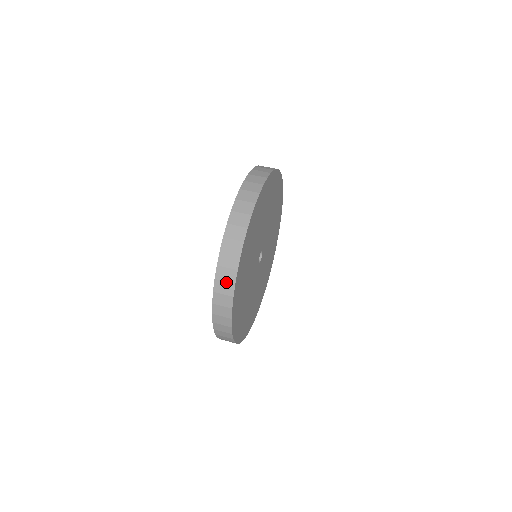
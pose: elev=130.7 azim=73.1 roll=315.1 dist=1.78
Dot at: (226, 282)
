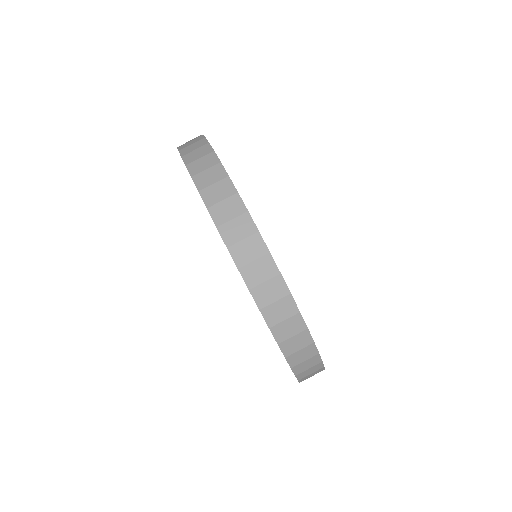
Dot at: (277, 301)
